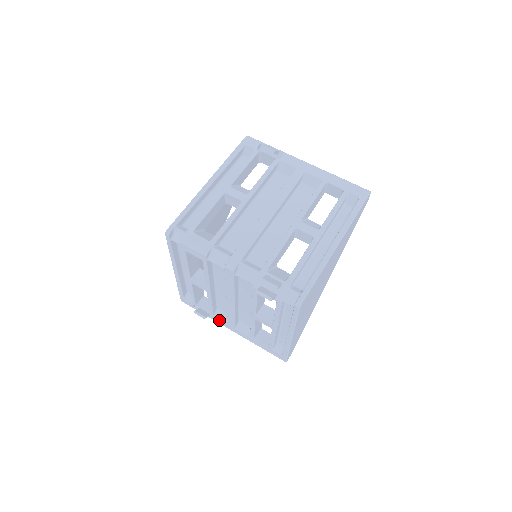
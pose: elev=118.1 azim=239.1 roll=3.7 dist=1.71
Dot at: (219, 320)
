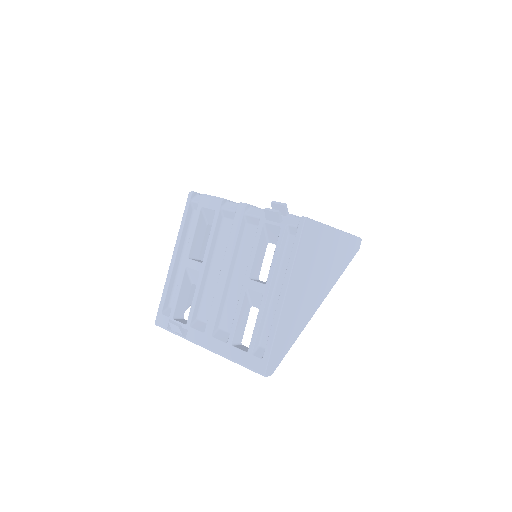
Dot at: (195, 331)
